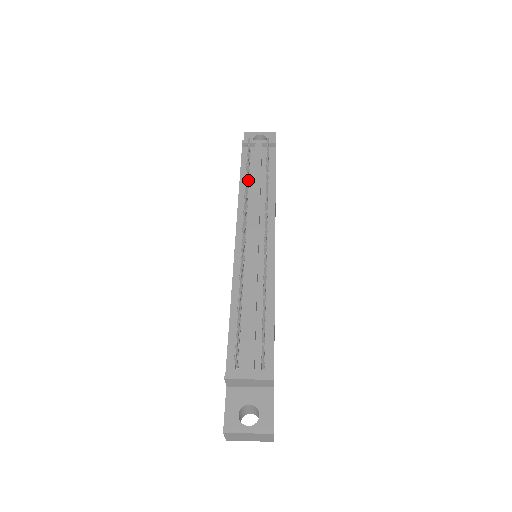
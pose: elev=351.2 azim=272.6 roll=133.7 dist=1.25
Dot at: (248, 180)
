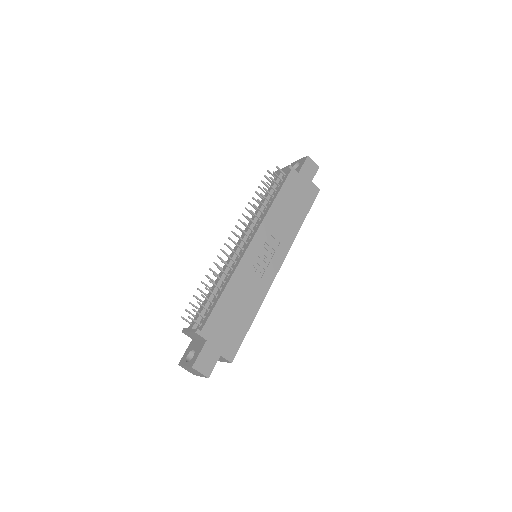
Dot at: occluded
